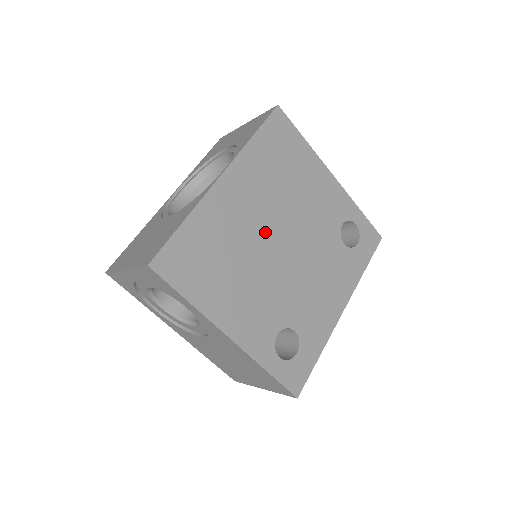
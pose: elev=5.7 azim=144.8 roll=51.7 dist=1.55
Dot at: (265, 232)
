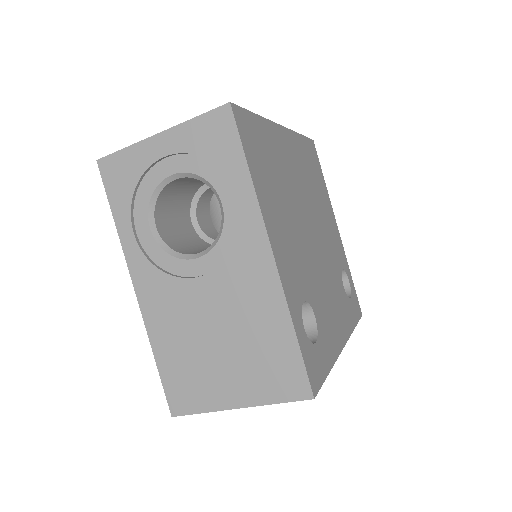
Dot at: (302, 203)
